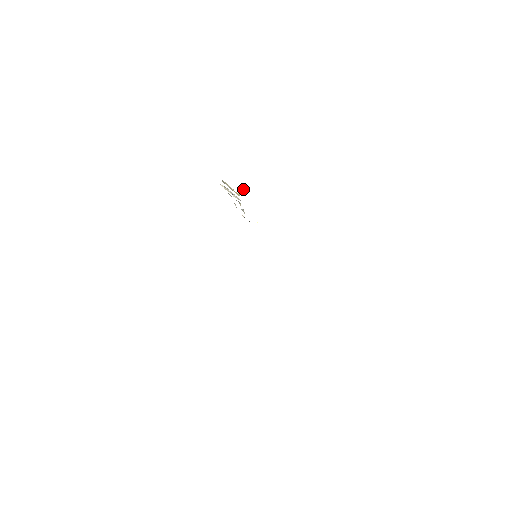
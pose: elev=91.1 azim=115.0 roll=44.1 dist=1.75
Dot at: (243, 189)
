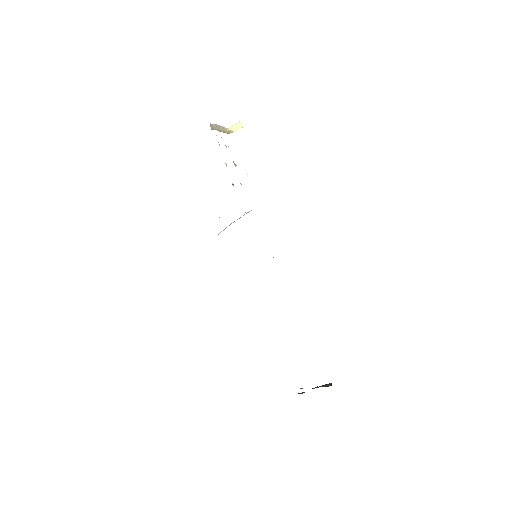
Dot at: (236, 125)
